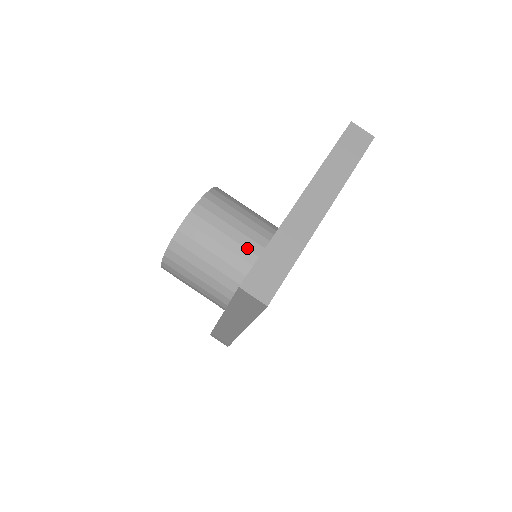
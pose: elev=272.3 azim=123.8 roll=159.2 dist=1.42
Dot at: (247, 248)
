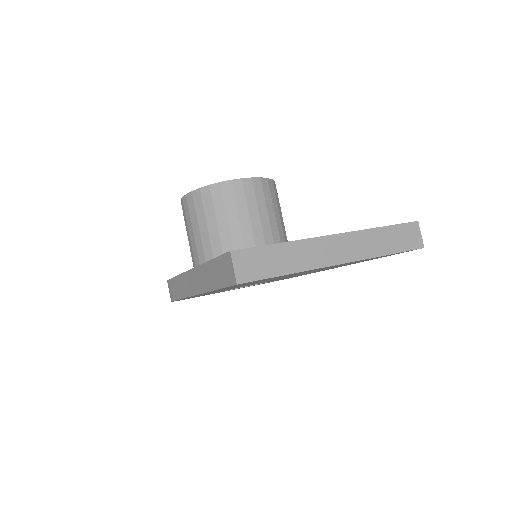
Dot at: (256, 243)
